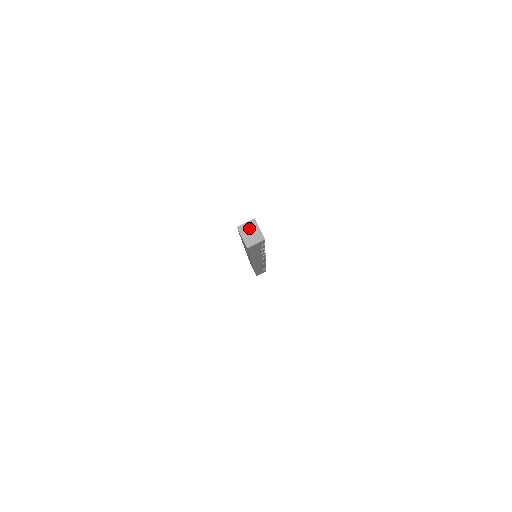
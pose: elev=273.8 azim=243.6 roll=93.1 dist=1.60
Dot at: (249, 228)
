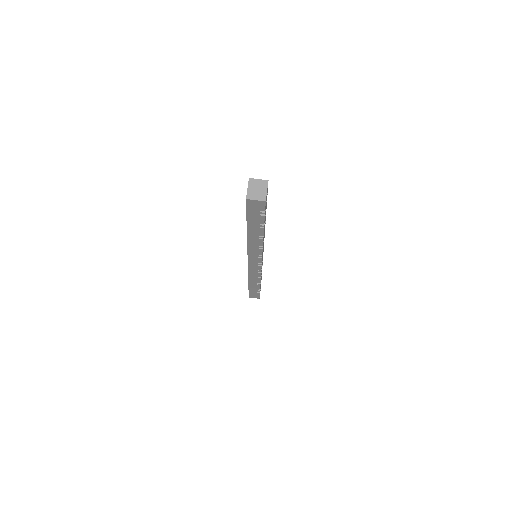
Dot at: (259, 185)
